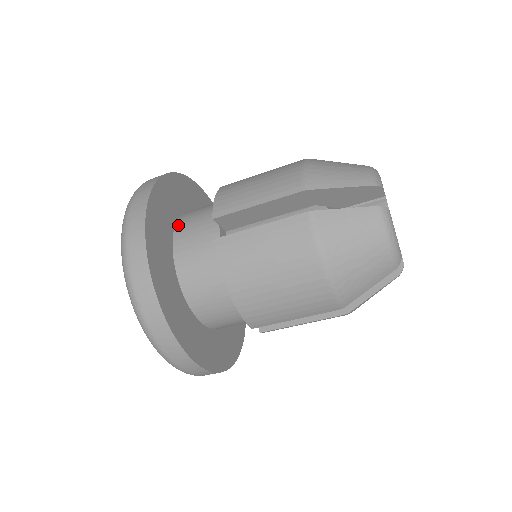
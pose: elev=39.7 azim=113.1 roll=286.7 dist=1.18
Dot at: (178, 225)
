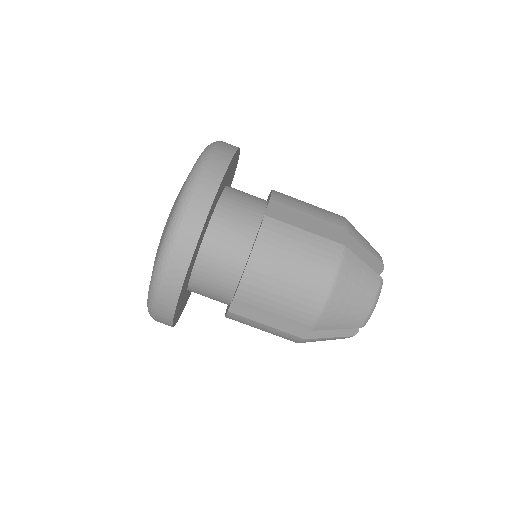
Dot at: (228, 189)
